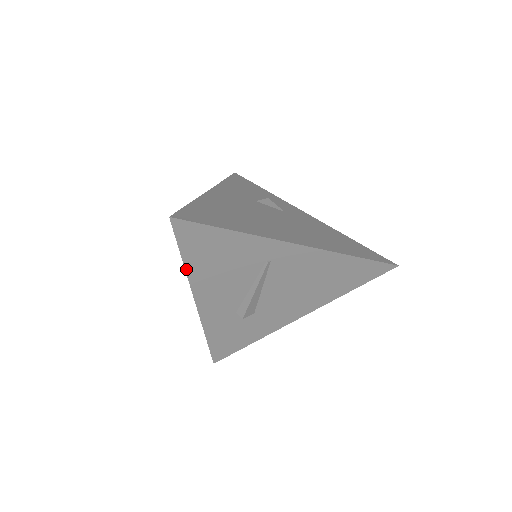
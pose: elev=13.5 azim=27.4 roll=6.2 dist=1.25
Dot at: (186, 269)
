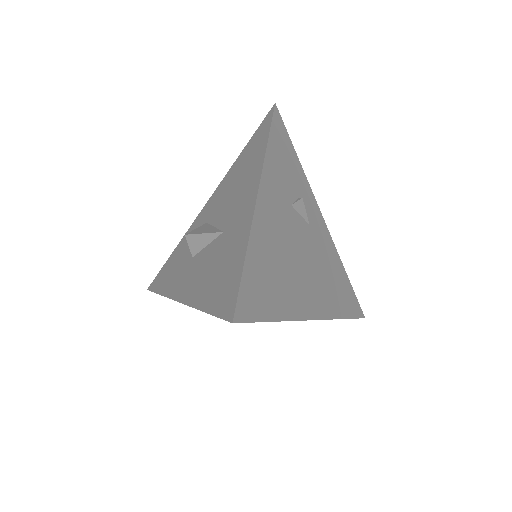
Dot at: (200, 310)
